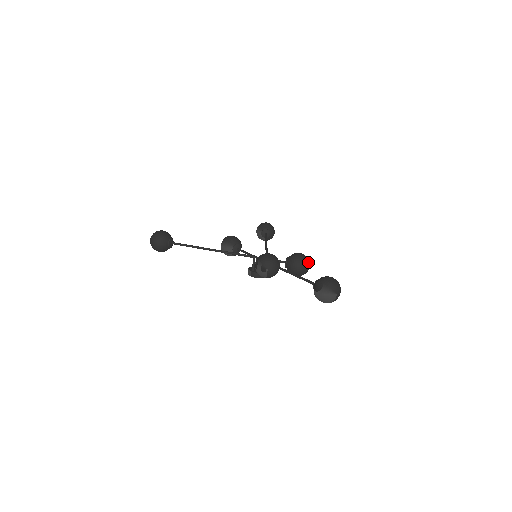
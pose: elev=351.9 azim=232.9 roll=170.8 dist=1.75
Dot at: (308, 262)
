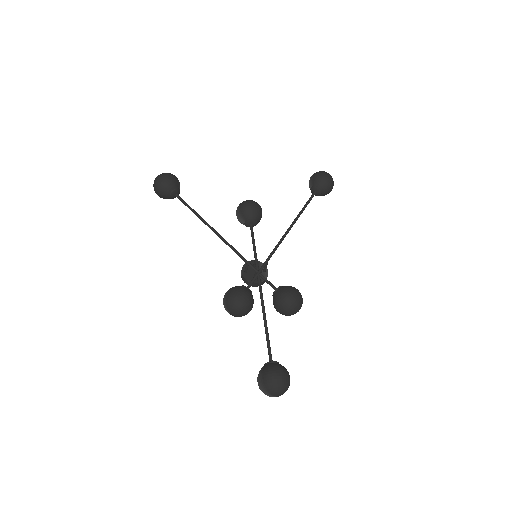
Dot at: (296, 308)
